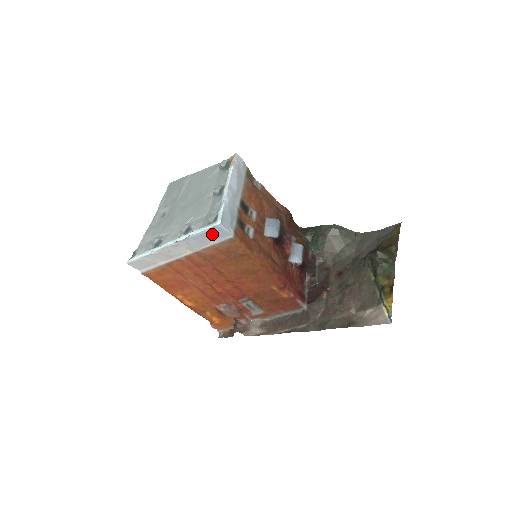
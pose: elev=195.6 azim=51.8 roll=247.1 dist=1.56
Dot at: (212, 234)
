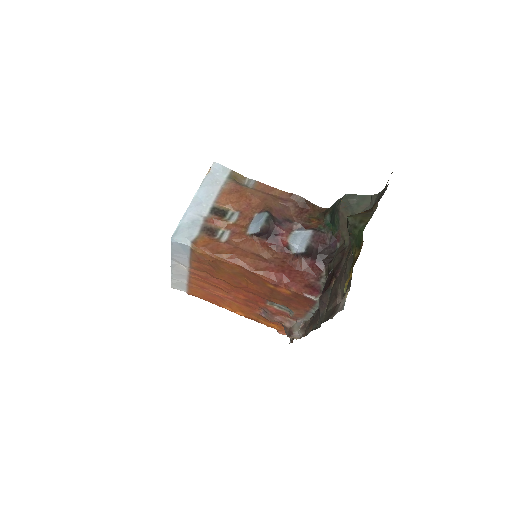
Dot at: (178, 249)
